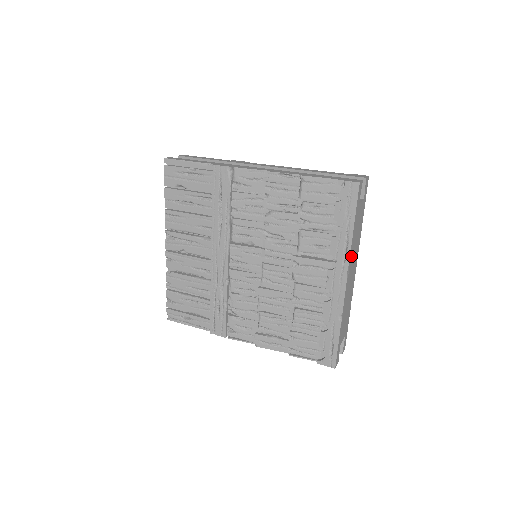
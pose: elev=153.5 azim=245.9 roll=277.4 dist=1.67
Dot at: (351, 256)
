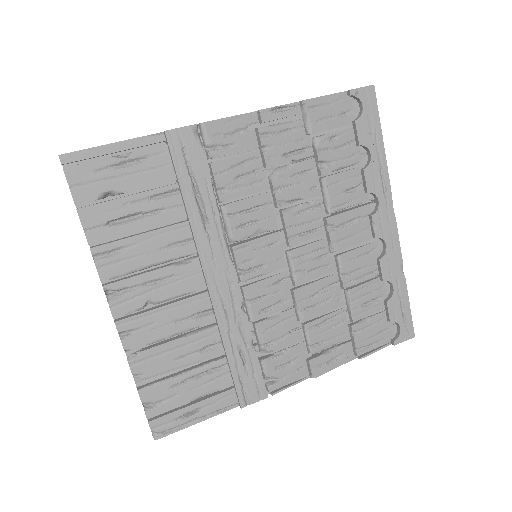
Dot at: occluded
